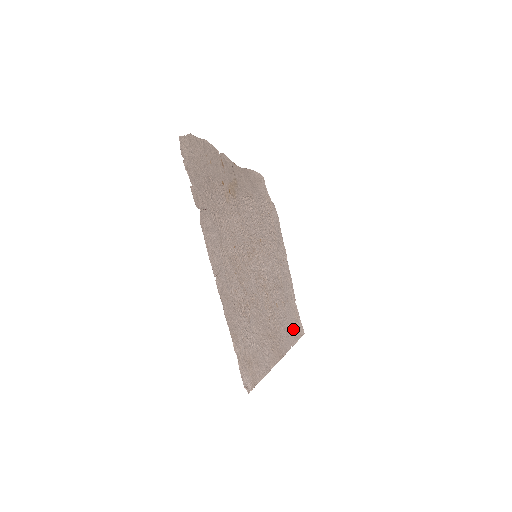
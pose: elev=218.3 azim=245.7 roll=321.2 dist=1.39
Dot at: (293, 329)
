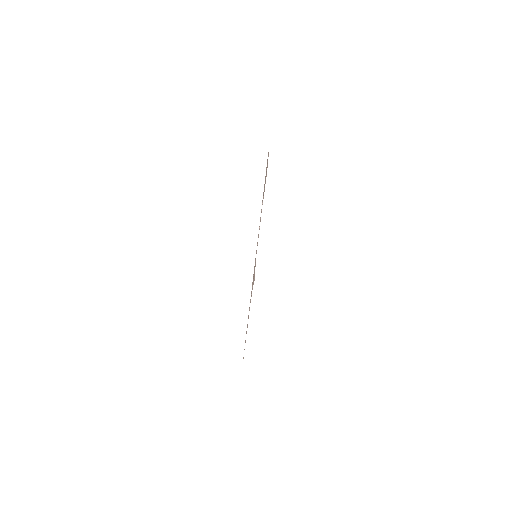
Dot at: occluded
